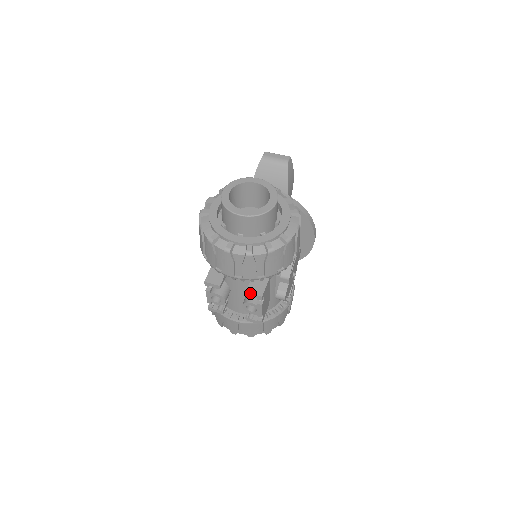
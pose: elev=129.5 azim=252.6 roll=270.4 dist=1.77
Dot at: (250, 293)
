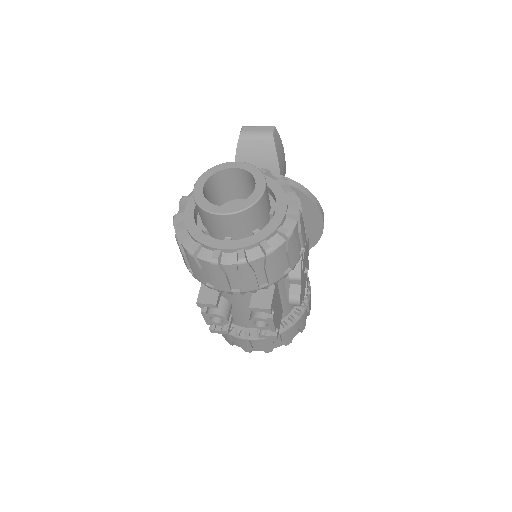
Dot at: (255, 307)
